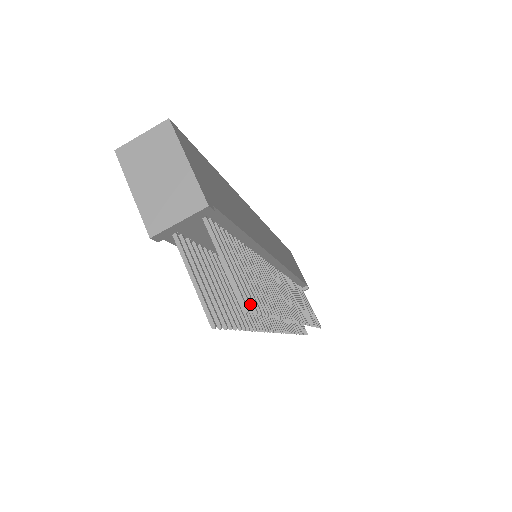
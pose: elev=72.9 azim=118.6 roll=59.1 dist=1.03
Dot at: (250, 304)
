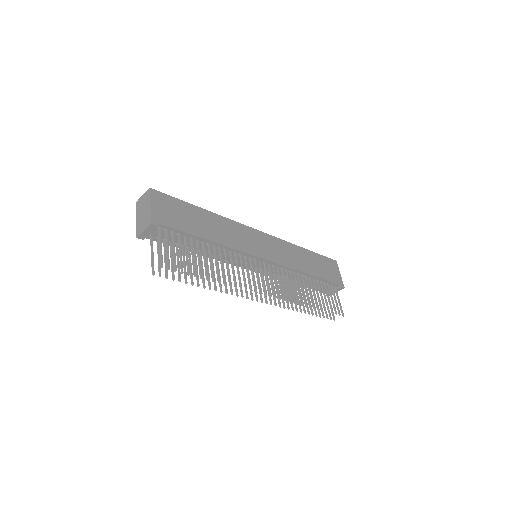
Dot at: (169, 266)
